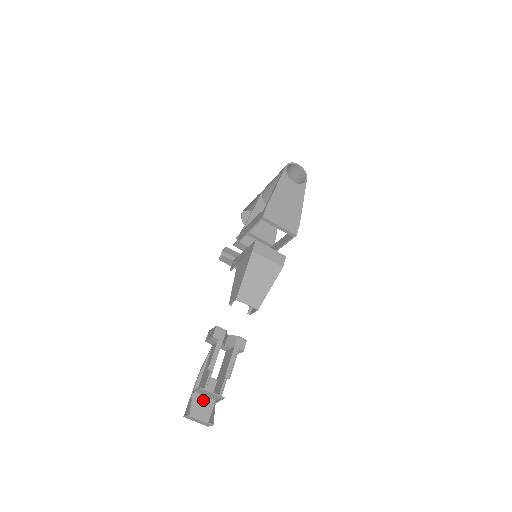
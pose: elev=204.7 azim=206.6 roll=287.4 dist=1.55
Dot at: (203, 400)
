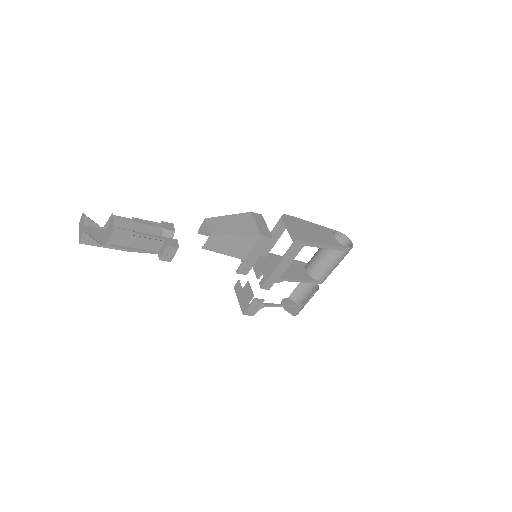
Dot at: (102, 237)
